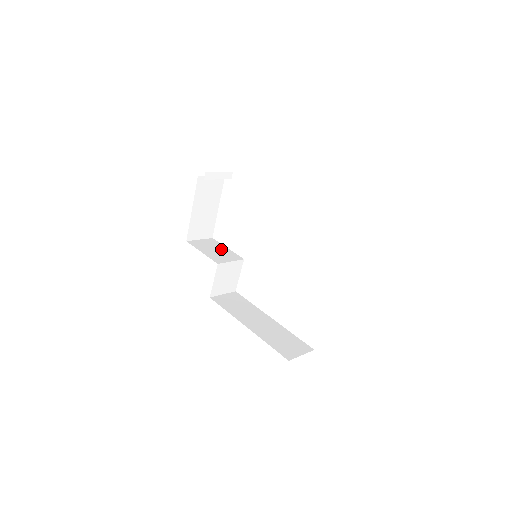
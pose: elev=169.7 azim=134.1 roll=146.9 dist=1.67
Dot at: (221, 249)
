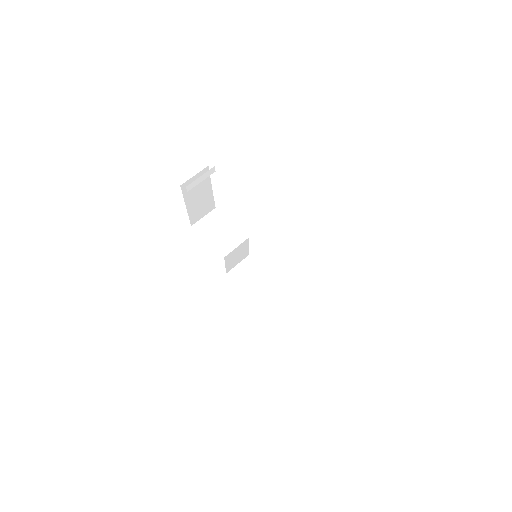
Dot at: (225, 227)
